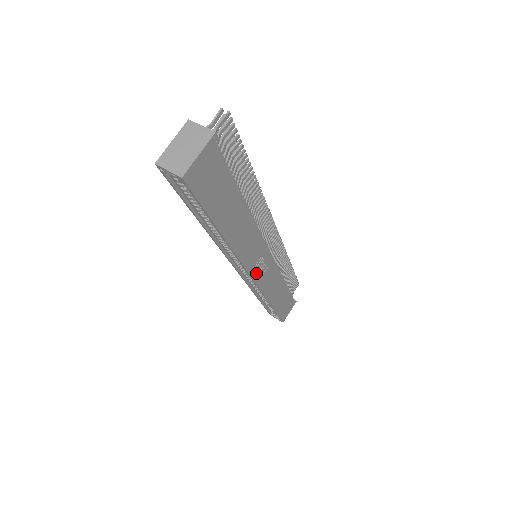
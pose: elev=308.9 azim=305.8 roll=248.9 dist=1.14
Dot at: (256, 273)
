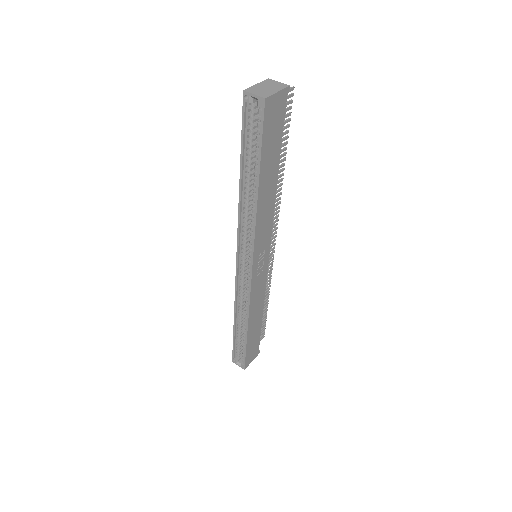
Dot at: (256, 267)
